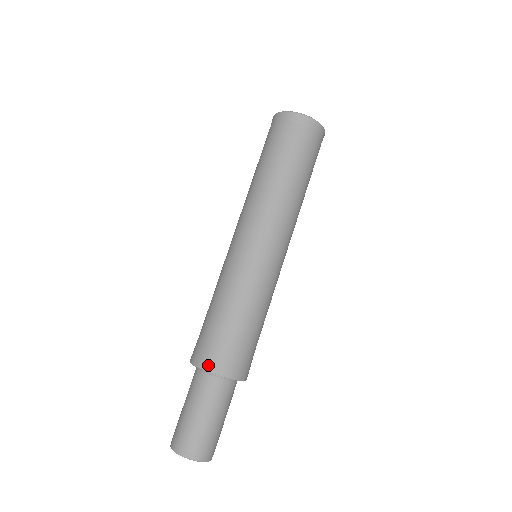
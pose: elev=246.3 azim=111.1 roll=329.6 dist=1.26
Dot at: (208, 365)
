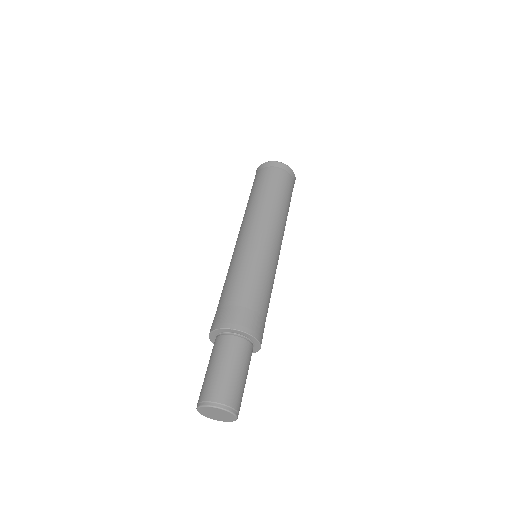
Dot at: (247, 328)
